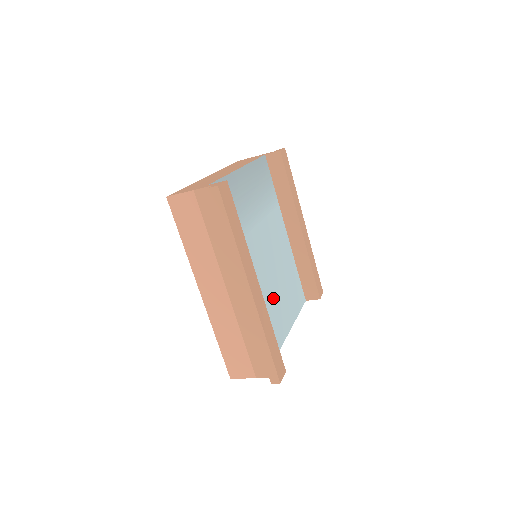
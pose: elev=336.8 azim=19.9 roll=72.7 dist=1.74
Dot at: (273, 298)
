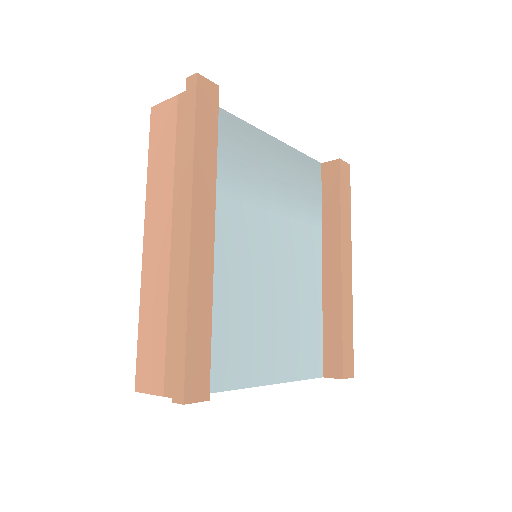
Dot at: (254, 314)
